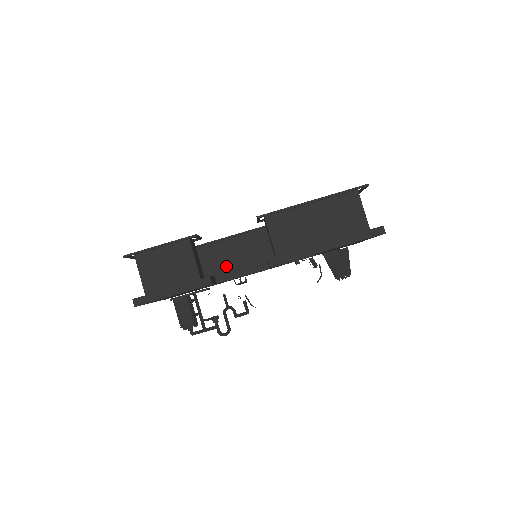
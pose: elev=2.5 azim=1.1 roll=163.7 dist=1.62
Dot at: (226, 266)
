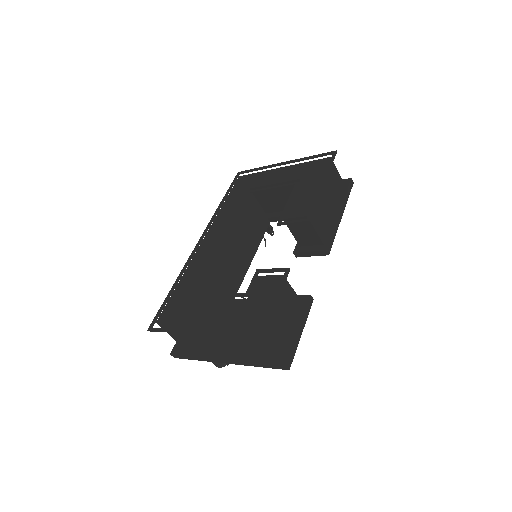
Dot at: (225, 283)
